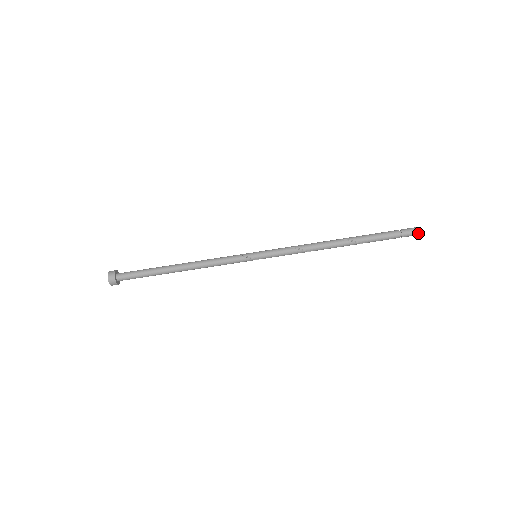
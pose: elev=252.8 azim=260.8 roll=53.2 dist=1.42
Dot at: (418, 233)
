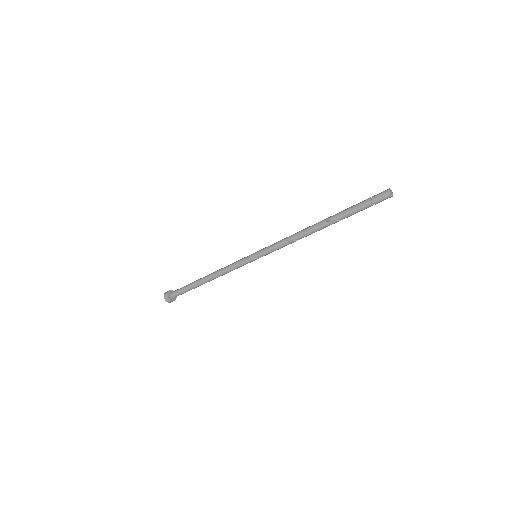
Dot at: (389, 195)
